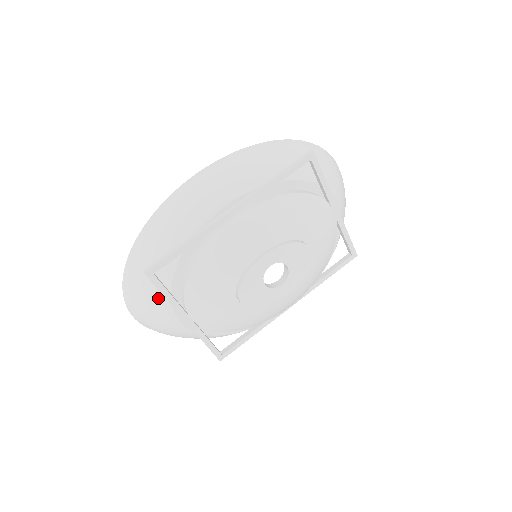
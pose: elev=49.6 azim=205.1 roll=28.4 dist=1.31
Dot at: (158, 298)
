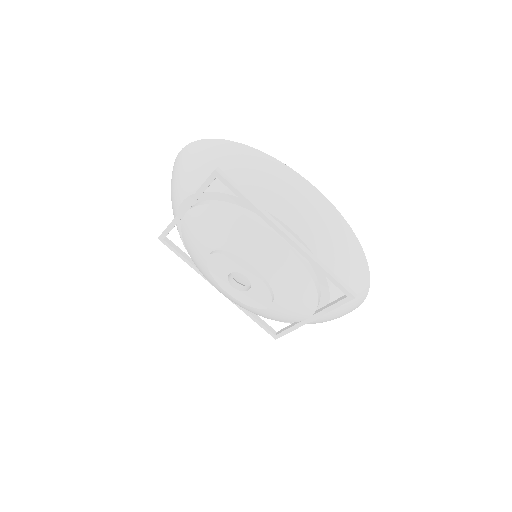
Dot at: (198, 179)
